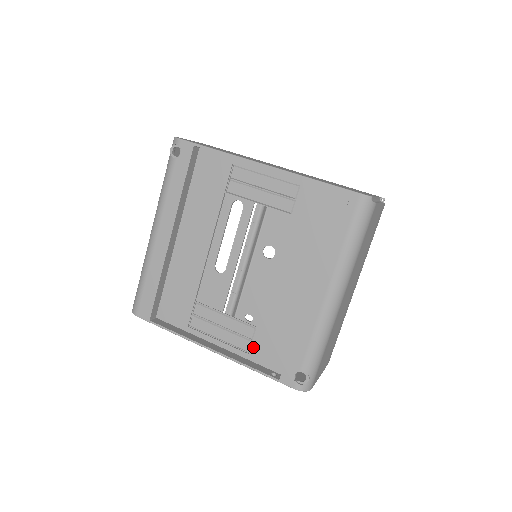
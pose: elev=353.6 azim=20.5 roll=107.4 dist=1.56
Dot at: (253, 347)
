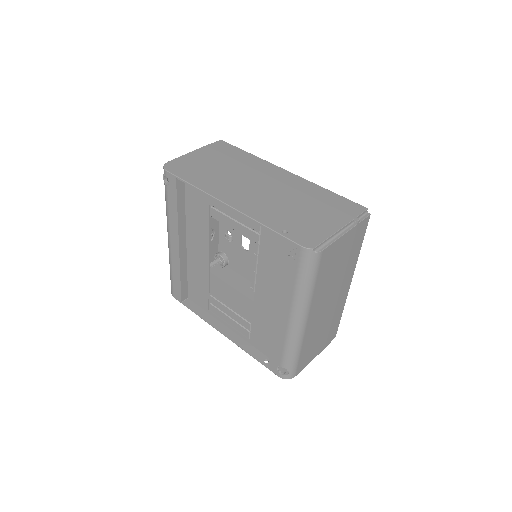
Dot at: (252, 337)
